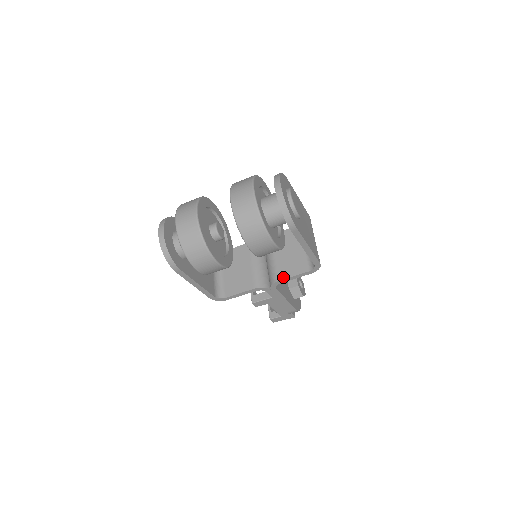
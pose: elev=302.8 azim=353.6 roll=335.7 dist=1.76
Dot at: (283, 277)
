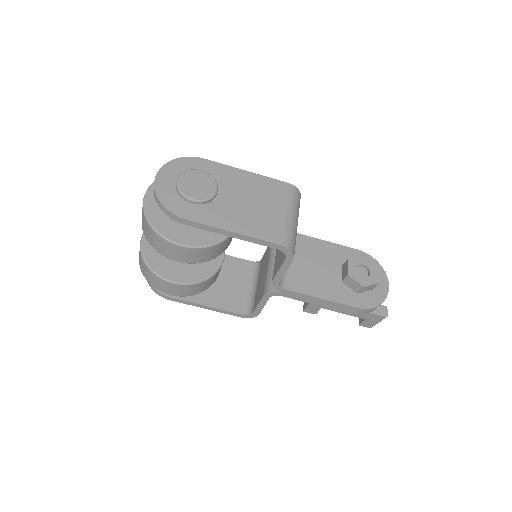
Dot at: (274, 274)
